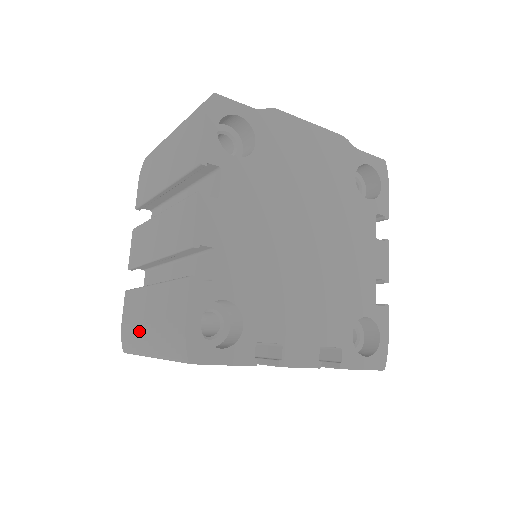
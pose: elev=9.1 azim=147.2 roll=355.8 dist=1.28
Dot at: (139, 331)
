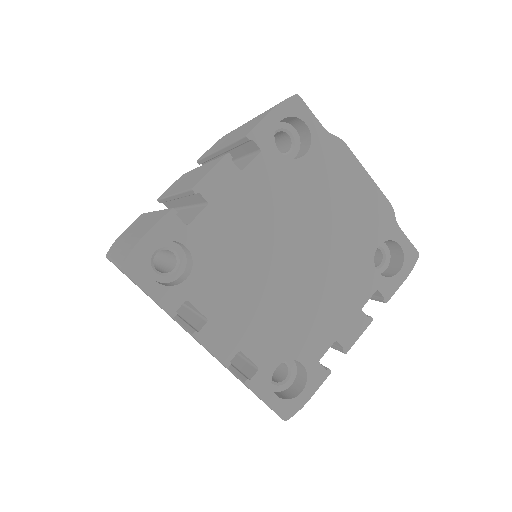
Dot at: (122, 240)
